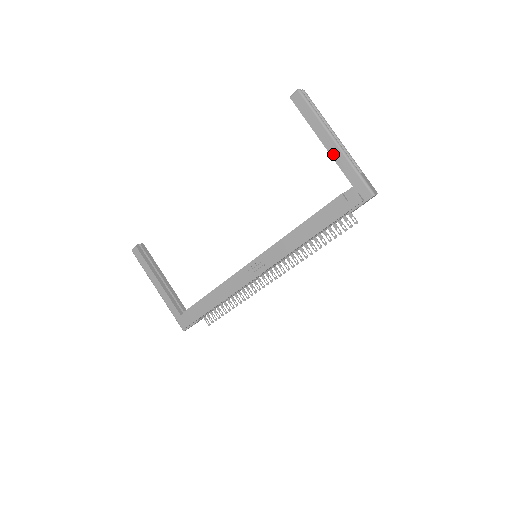
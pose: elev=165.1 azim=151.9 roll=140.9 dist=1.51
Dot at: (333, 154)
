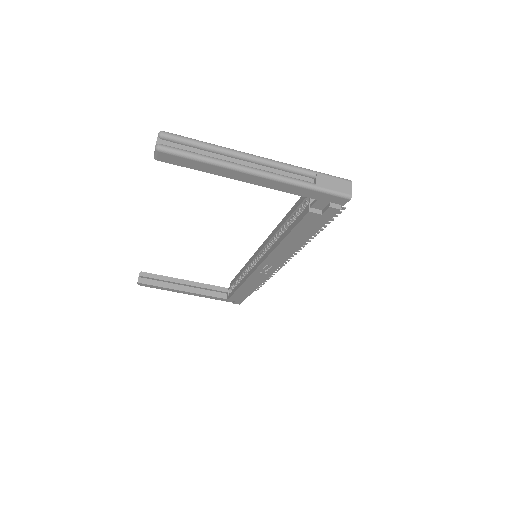
Dot at: (266, 185)
